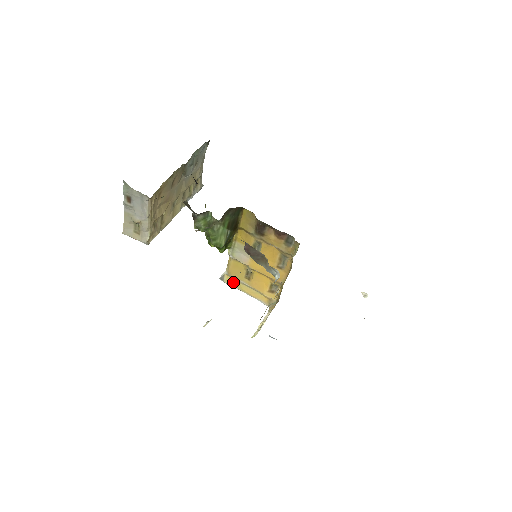
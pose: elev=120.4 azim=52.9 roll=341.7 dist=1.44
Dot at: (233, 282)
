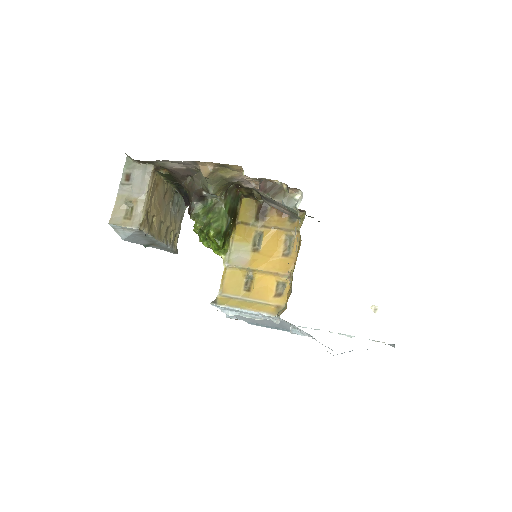
Dot at: (229, 301)
